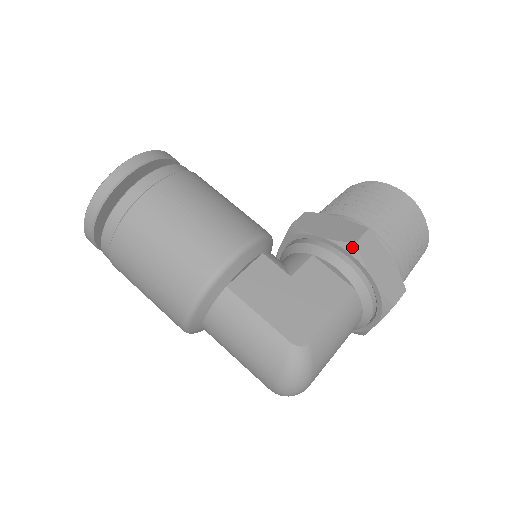
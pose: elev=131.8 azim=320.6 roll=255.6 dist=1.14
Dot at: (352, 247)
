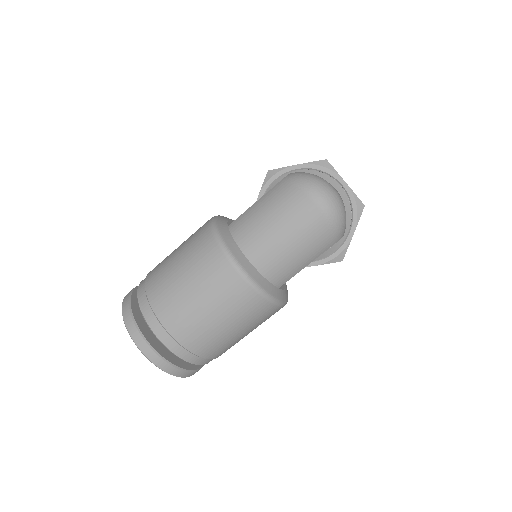
Dot at: (270, 173)
